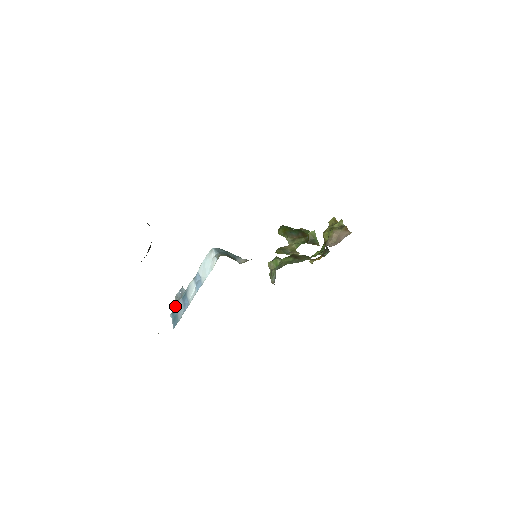
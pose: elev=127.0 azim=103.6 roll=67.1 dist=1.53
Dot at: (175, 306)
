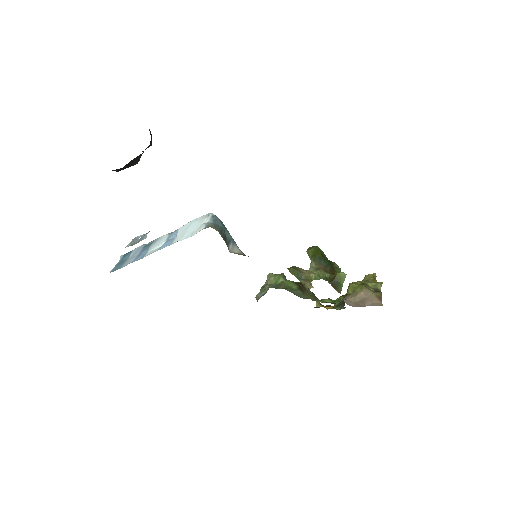
Dot at: (132, 250)
